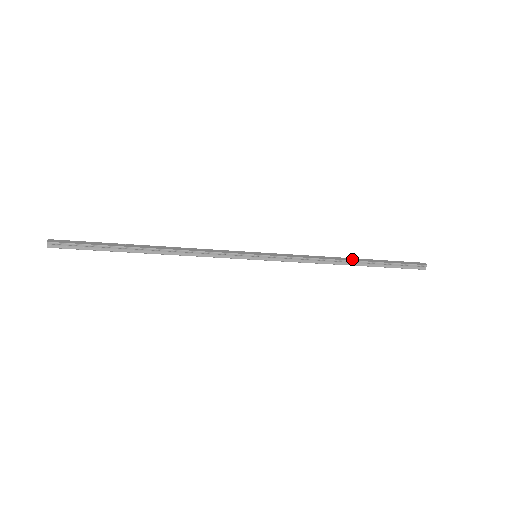
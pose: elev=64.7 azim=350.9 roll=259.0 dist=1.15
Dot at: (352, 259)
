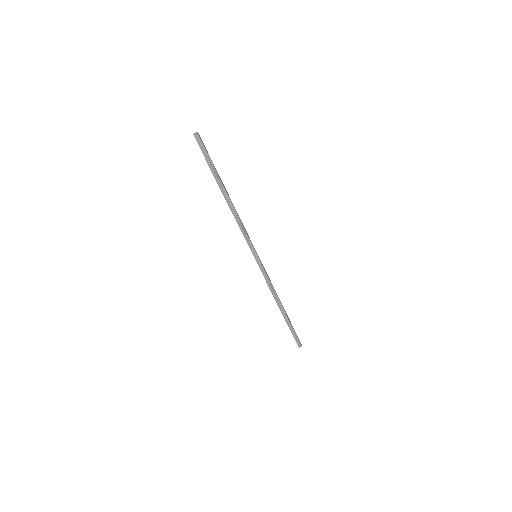
Dot at: (283, 307)
